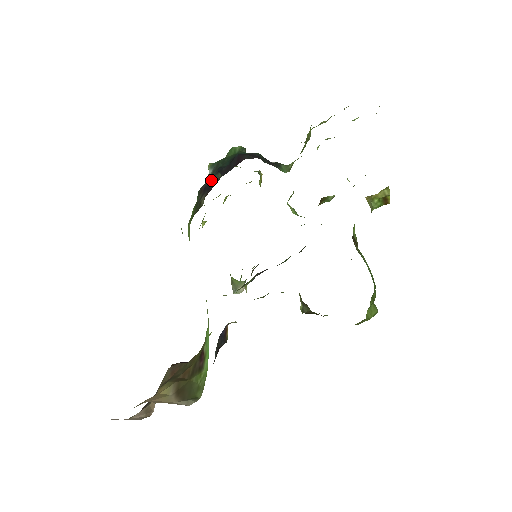
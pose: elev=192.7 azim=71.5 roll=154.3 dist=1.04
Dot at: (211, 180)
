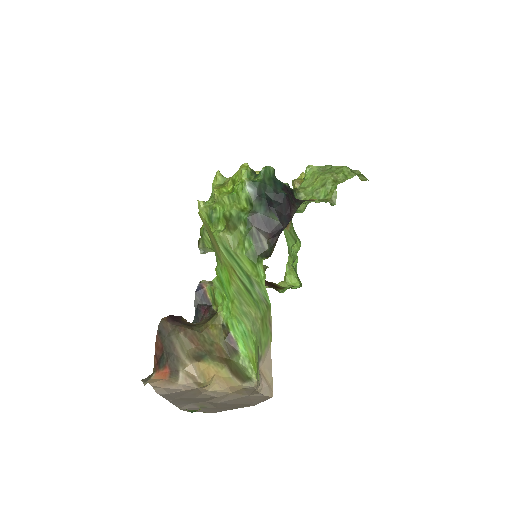
Dot at: (265, 216)
